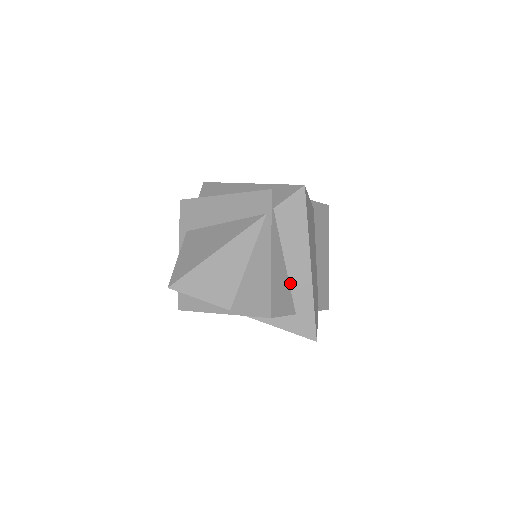
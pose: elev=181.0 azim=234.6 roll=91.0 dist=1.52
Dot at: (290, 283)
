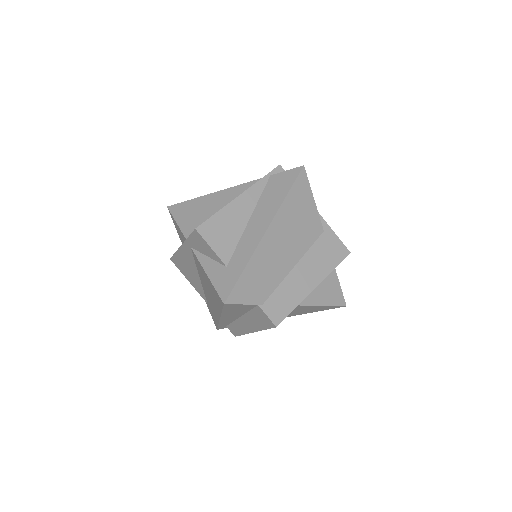
Dot at: (242, 237)
